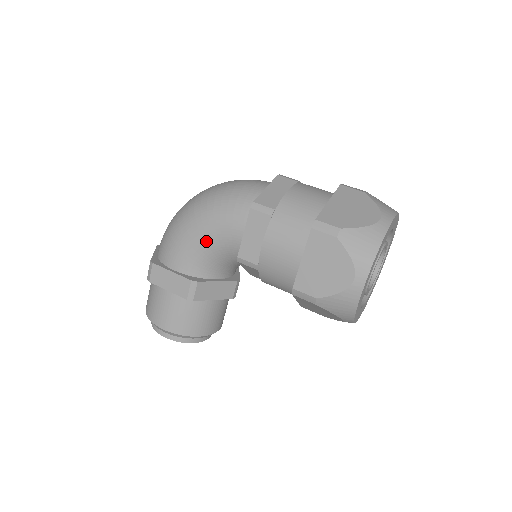
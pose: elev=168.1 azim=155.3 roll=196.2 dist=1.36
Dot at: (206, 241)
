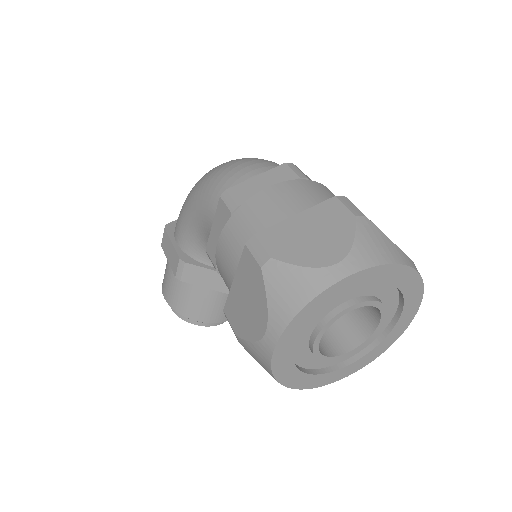
Dot at: (196, 221)
